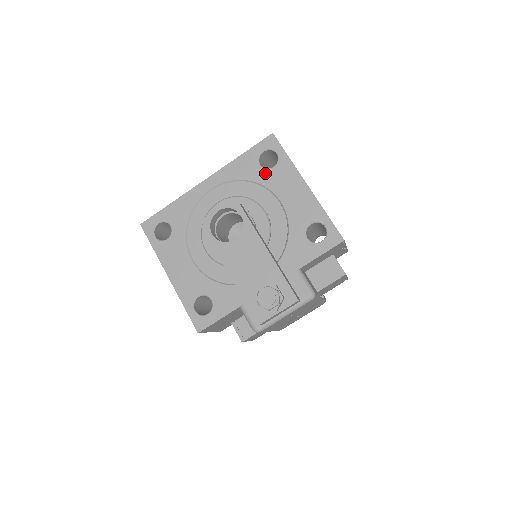
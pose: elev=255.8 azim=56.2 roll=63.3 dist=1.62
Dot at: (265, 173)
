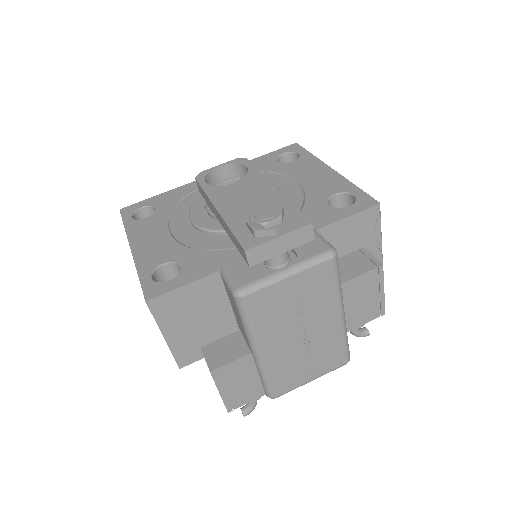
Dot at: (283, 165)
